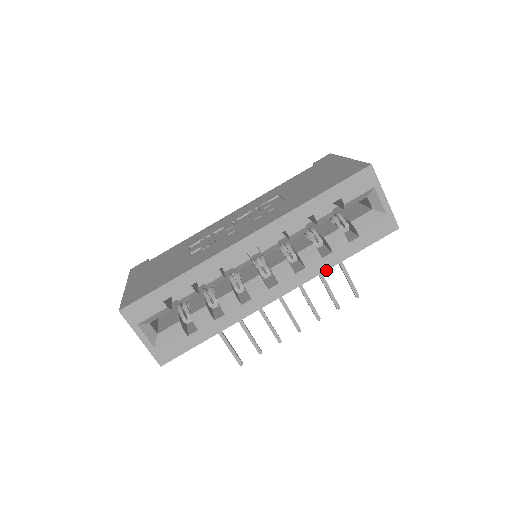
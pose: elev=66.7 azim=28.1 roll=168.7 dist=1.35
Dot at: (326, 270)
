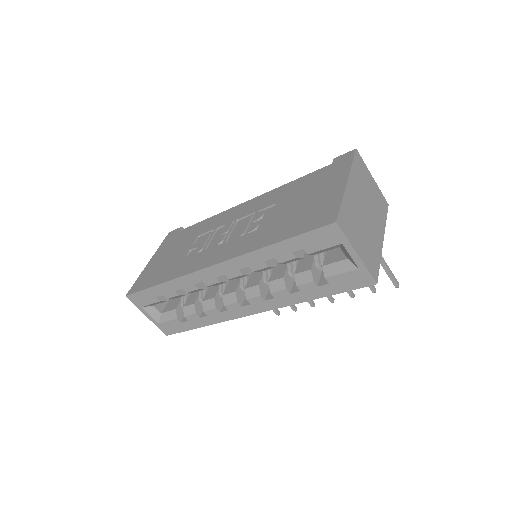
Dot at: (296, 303)
